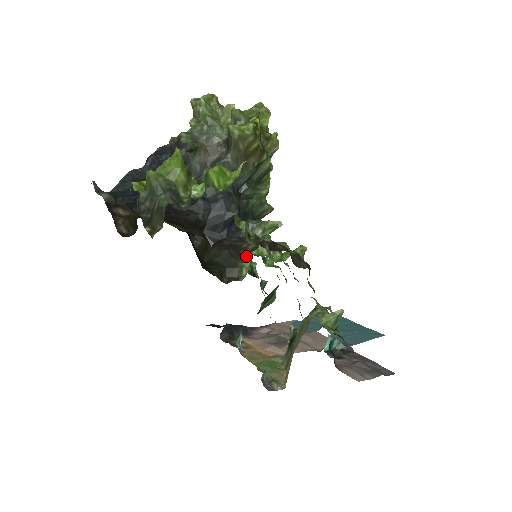
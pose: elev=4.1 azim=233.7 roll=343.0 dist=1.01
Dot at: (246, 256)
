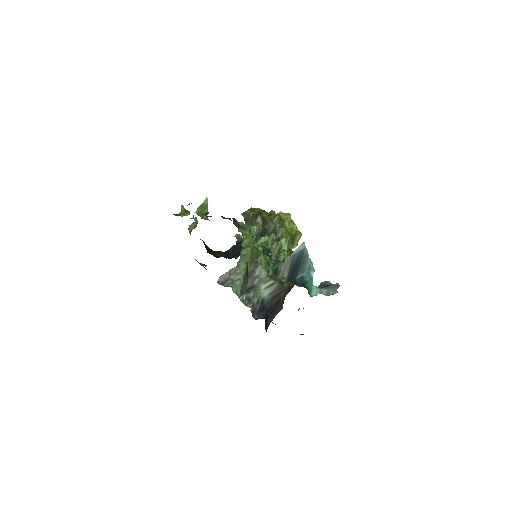
Dot at: occluded
